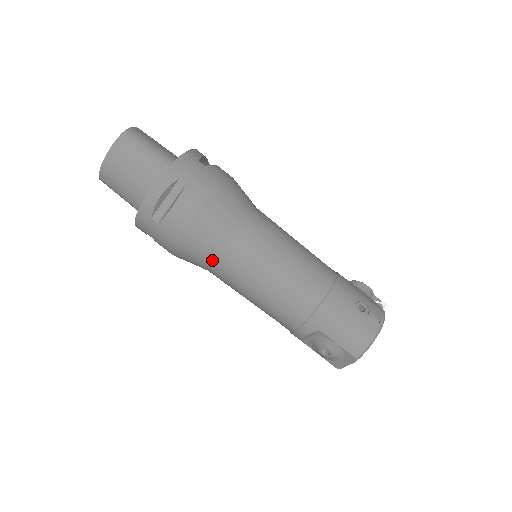
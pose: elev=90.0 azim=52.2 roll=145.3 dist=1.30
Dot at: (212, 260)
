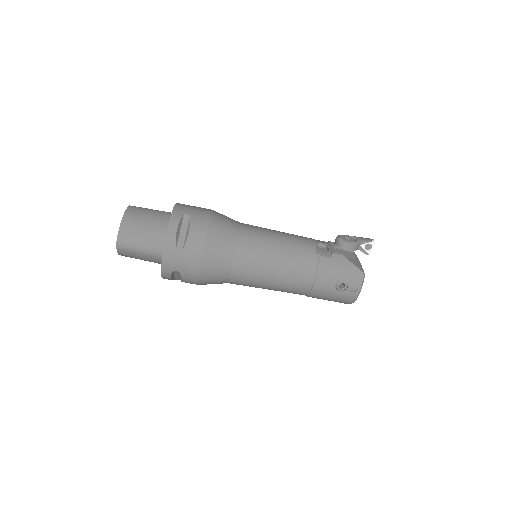
Dot at: occluded
